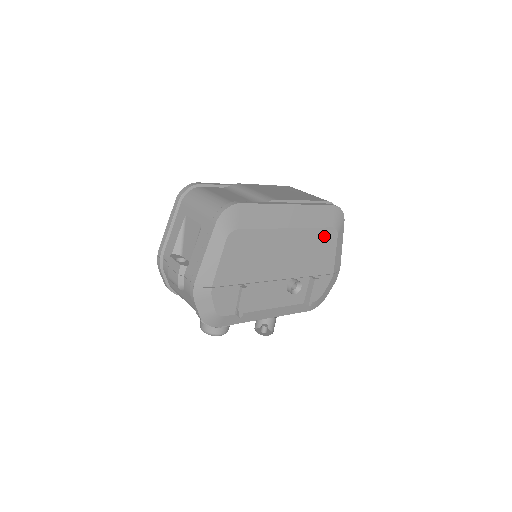
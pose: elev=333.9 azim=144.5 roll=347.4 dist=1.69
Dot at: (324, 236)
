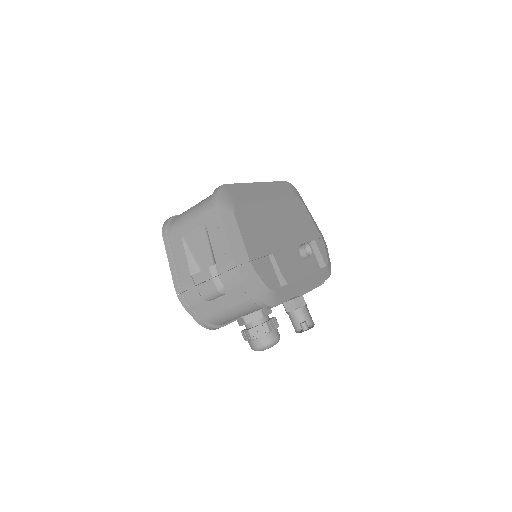
Dot at: (295, 205)
